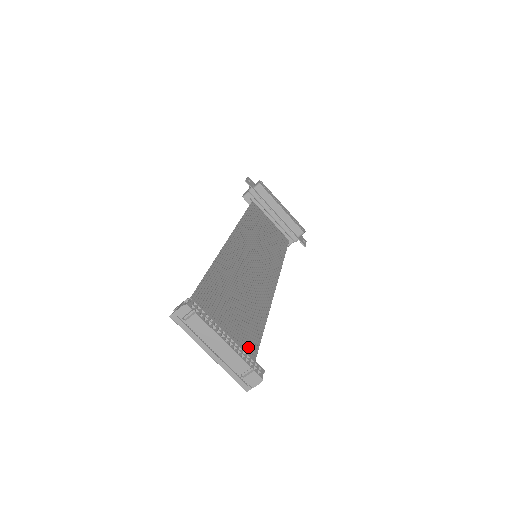
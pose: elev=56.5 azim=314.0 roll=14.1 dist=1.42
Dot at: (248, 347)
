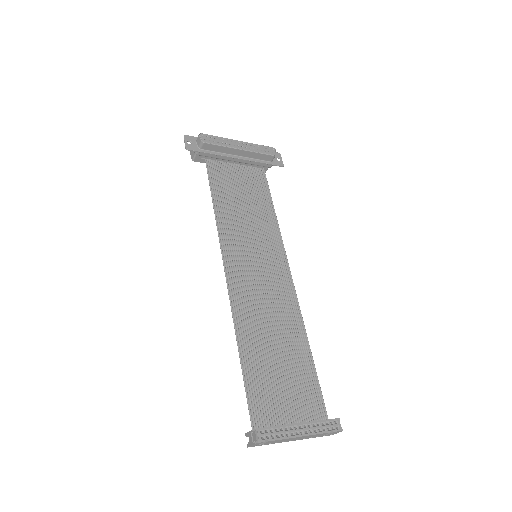
Dot at: (312, 393)
